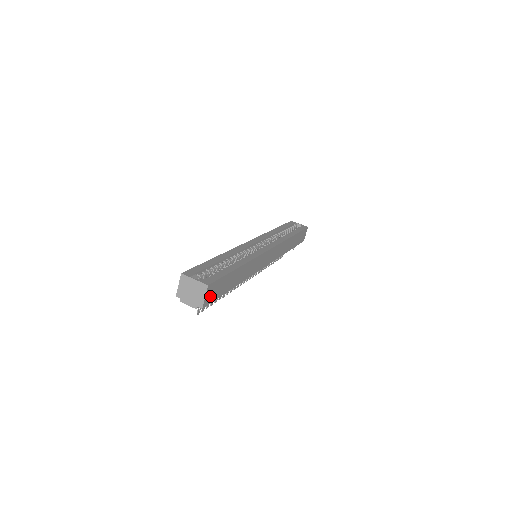
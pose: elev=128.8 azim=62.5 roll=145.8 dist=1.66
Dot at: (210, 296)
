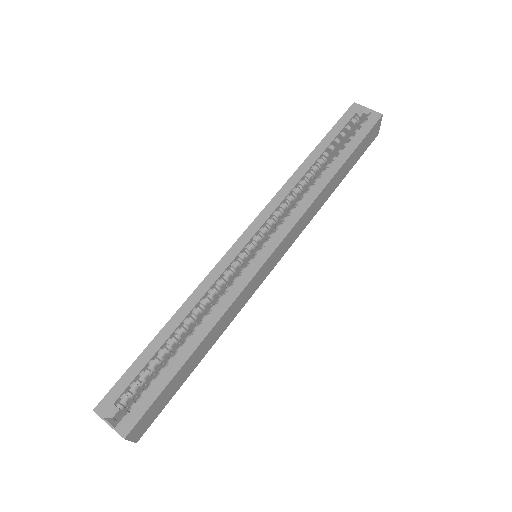
Dot at: (144, 426)
